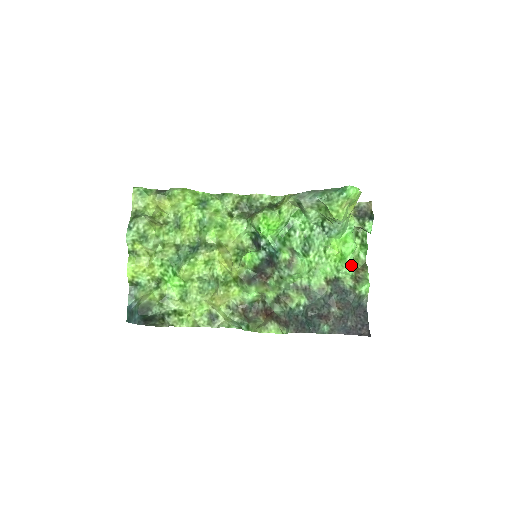
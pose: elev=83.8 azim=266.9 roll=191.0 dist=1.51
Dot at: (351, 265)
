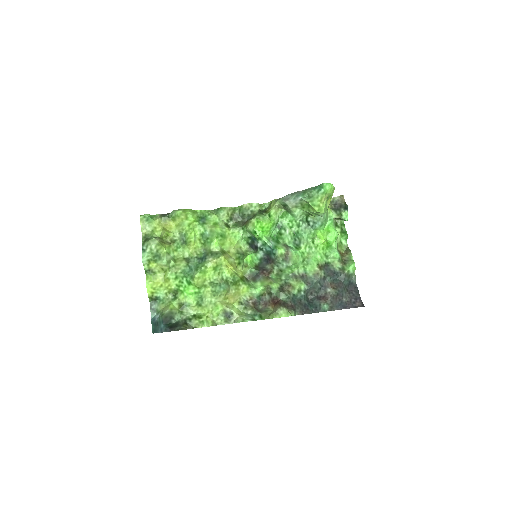
Dot at: occluded
